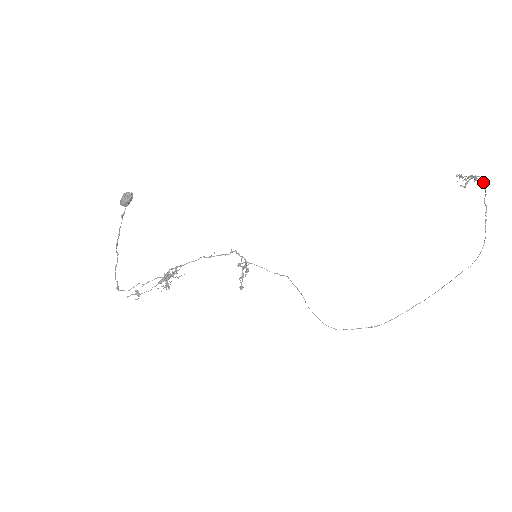
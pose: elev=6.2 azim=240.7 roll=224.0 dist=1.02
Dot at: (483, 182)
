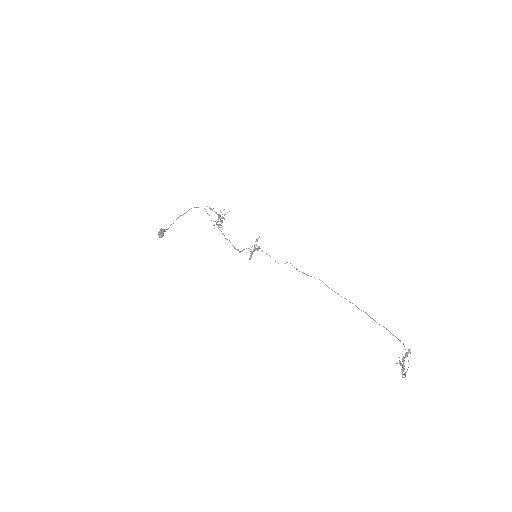
Dot at: (402, 377)
